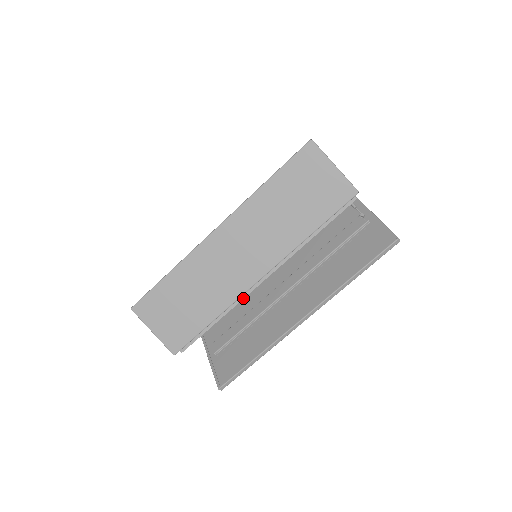
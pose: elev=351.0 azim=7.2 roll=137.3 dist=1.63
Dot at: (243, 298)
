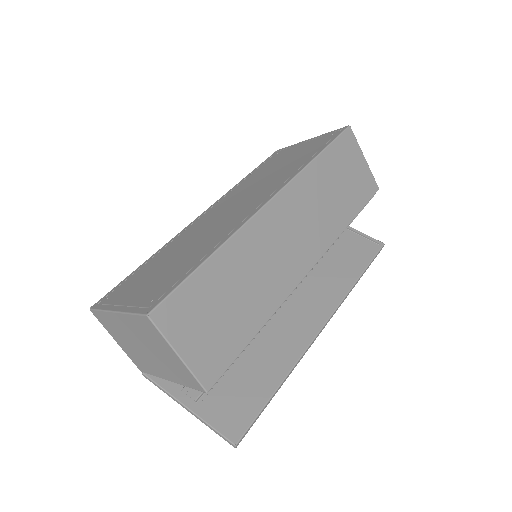
Dot at: (287, 298)
